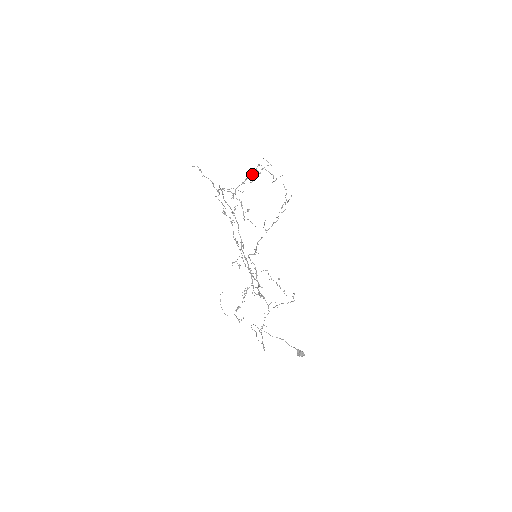
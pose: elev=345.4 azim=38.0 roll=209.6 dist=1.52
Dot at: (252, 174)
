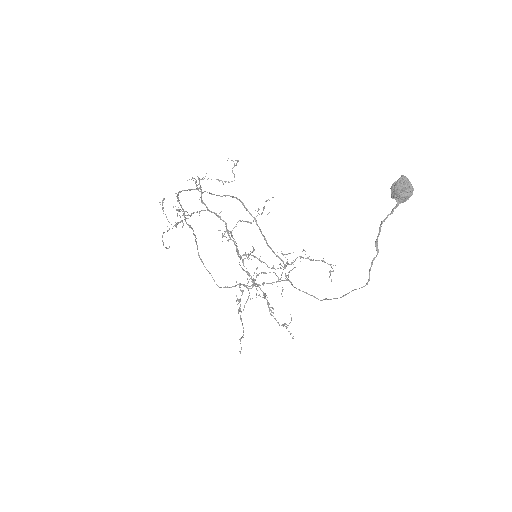
Dot at: occluded
